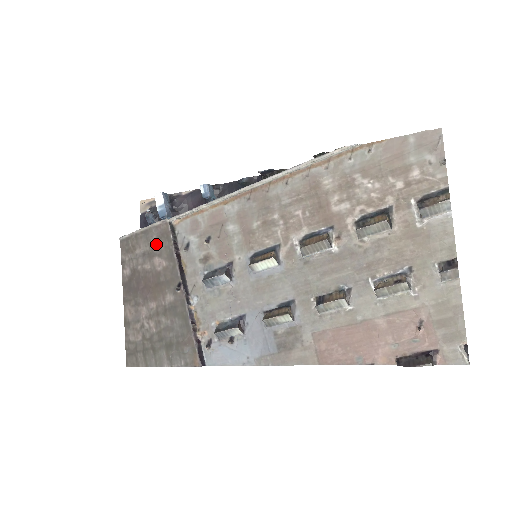
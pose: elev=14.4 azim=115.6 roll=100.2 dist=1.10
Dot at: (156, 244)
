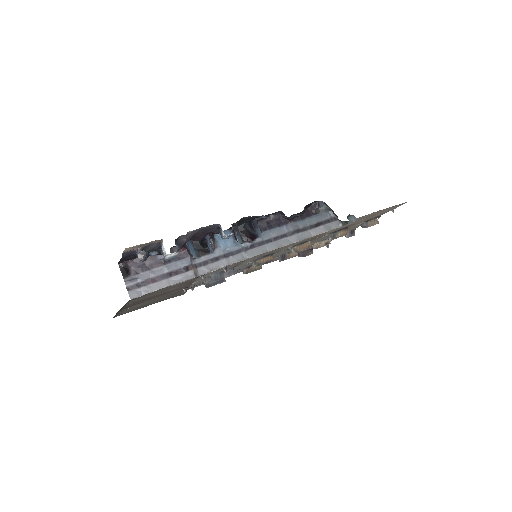
Dot at: (175, 286)
